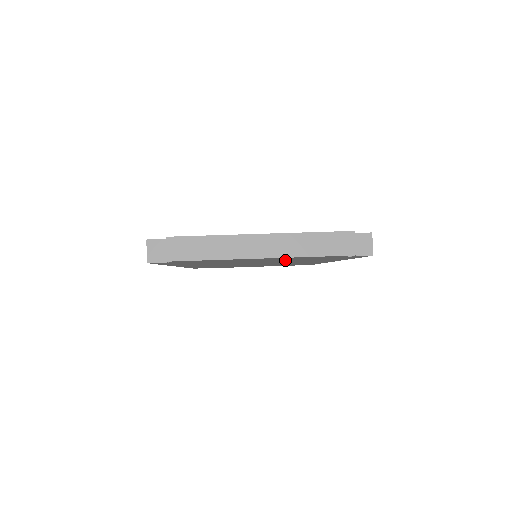
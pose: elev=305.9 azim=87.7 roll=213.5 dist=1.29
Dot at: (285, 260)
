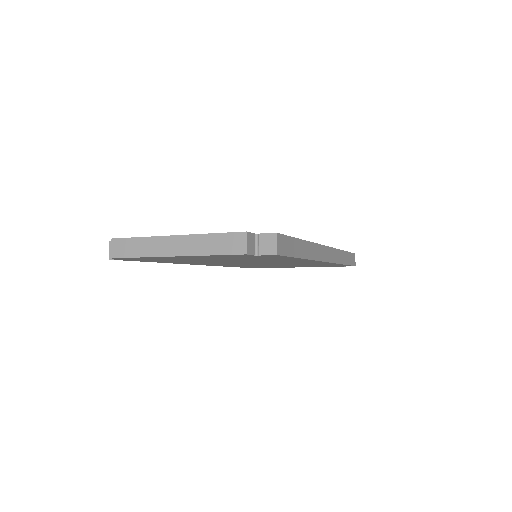
Dot at: (234, 259)
